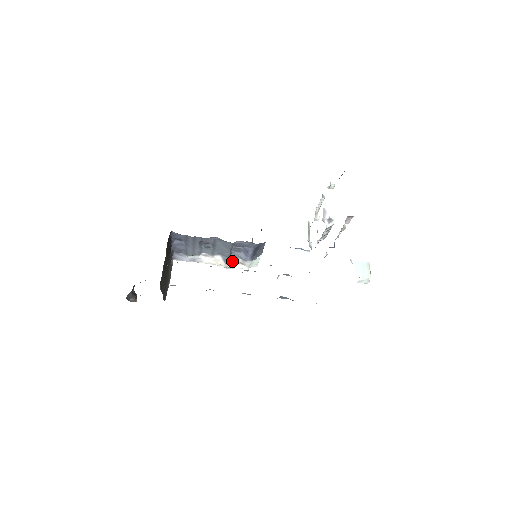
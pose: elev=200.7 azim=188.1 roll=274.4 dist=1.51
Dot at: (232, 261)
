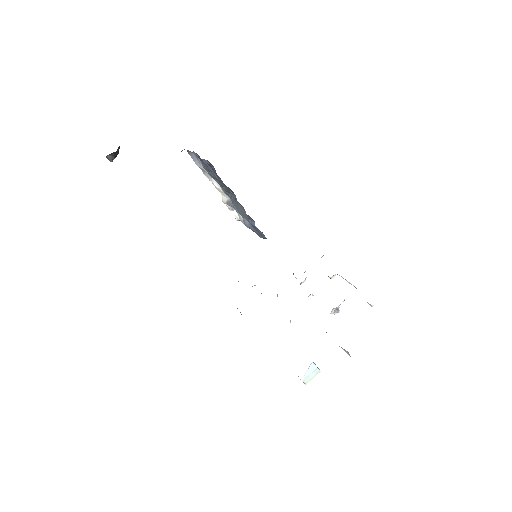
Dot at: occluded
